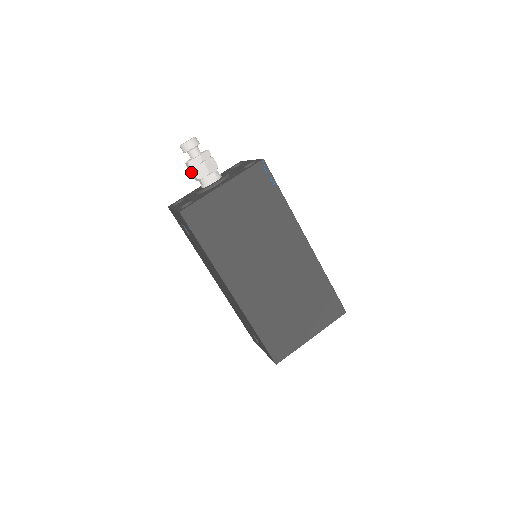
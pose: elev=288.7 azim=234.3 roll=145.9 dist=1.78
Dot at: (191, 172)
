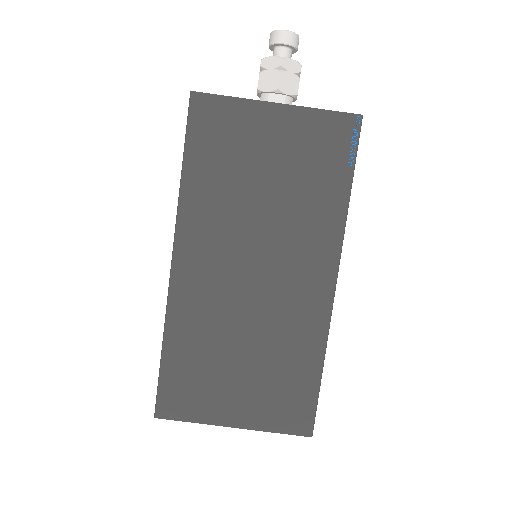
Dot at: occluded
